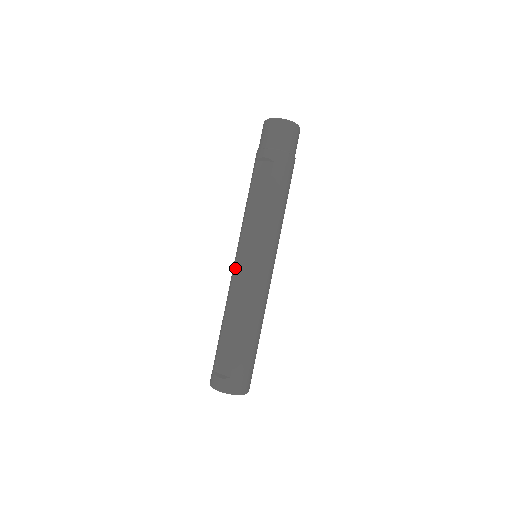
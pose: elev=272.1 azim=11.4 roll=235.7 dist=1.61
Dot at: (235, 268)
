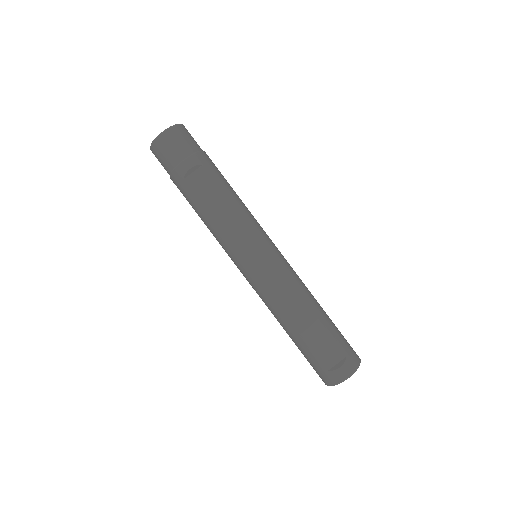
Dot at: (259, 277)
